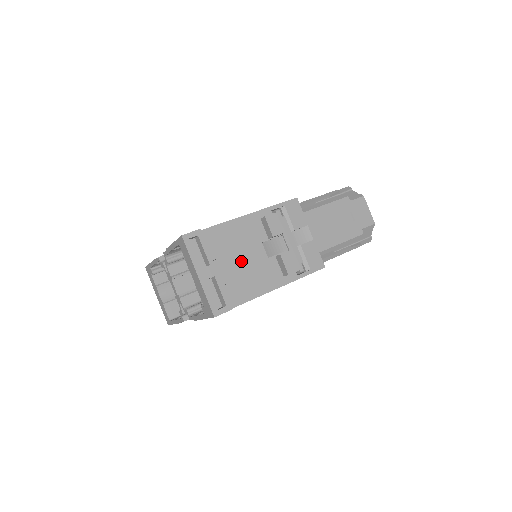
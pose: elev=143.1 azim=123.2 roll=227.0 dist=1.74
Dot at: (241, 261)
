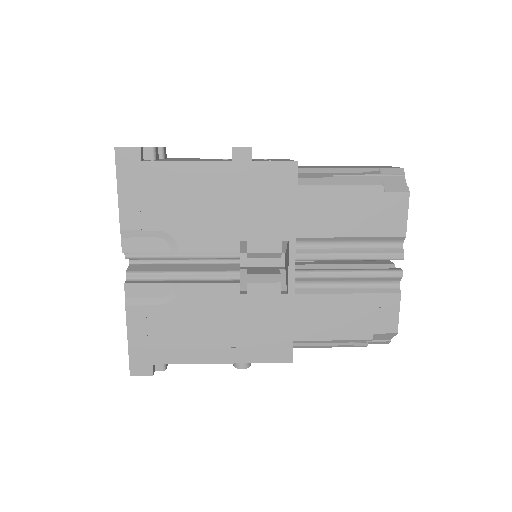
Dot at: occluded
